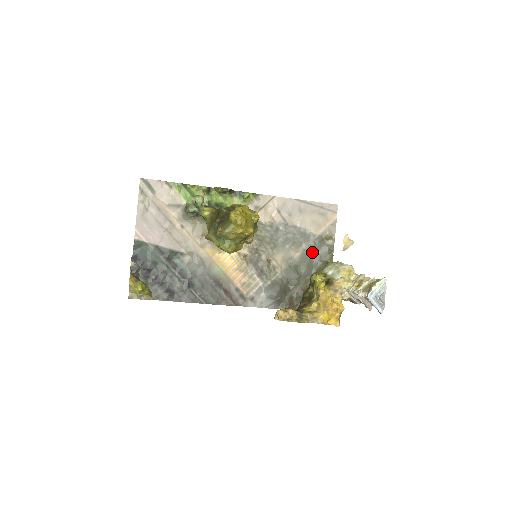
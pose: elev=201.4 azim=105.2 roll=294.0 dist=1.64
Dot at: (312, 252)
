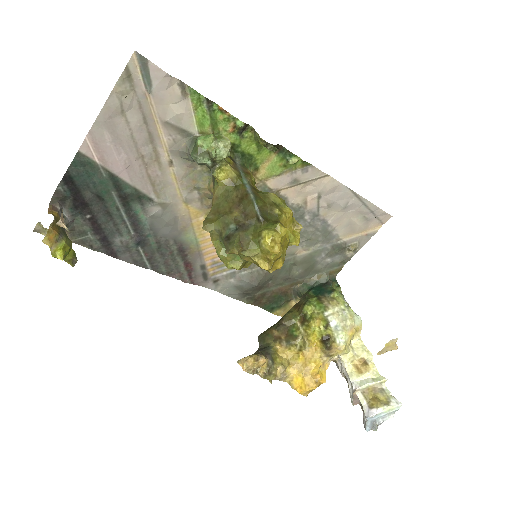
Dot at: (322, 257)
